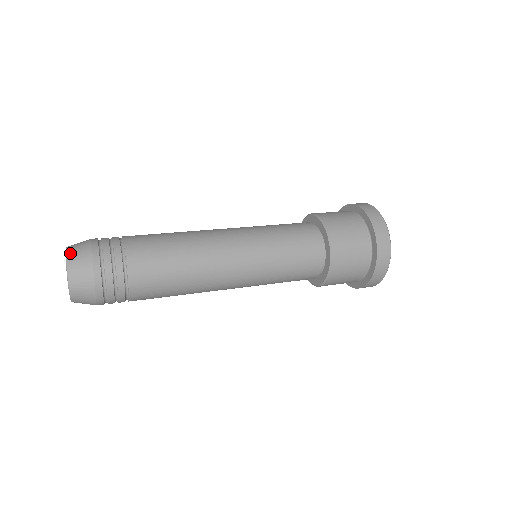
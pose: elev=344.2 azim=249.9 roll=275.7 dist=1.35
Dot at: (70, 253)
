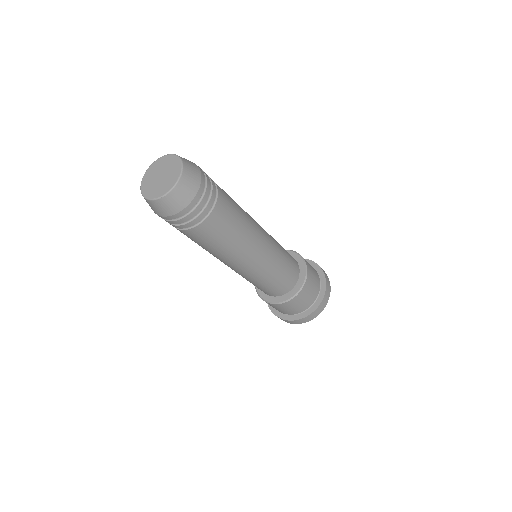
Dot at: occluded
